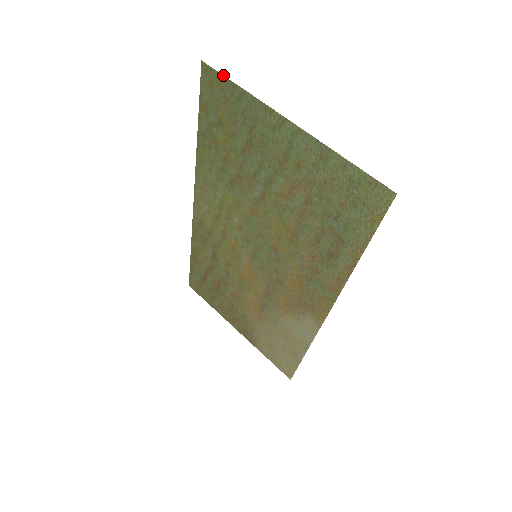
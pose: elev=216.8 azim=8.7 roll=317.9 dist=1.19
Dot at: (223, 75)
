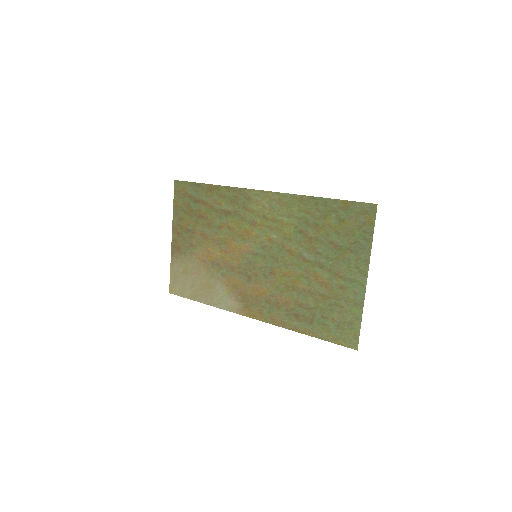
Dot at: occluded
